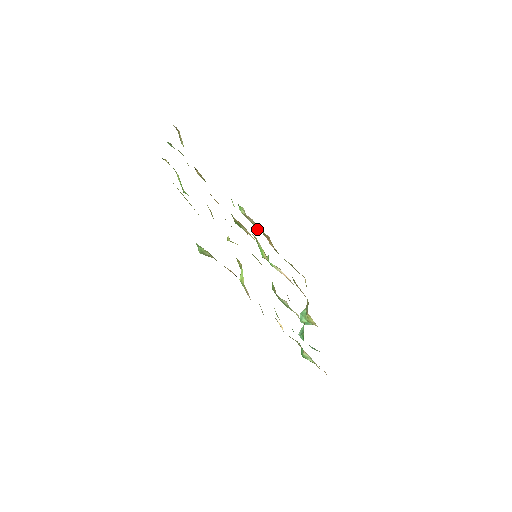
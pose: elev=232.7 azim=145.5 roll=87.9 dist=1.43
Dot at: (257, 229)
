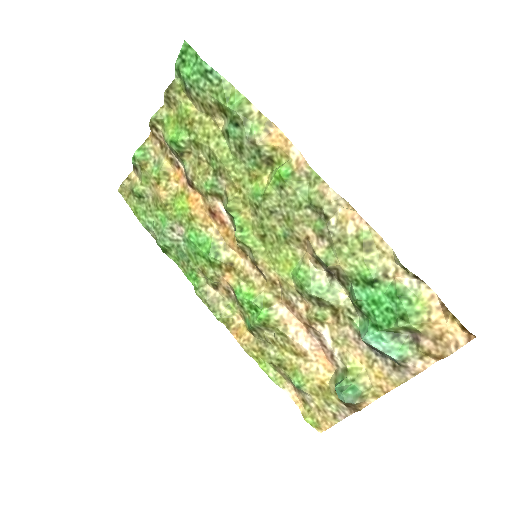
Dot at: (221, 315)
